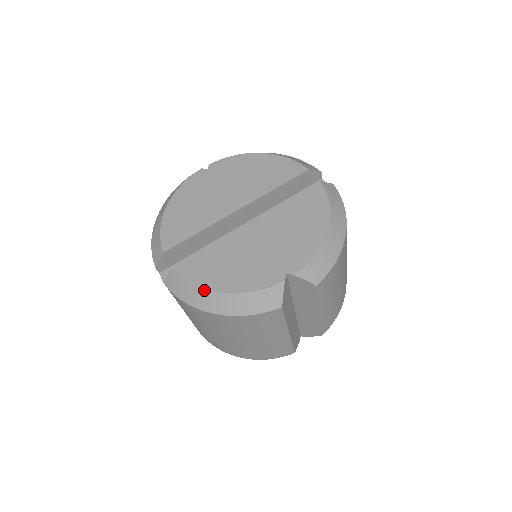
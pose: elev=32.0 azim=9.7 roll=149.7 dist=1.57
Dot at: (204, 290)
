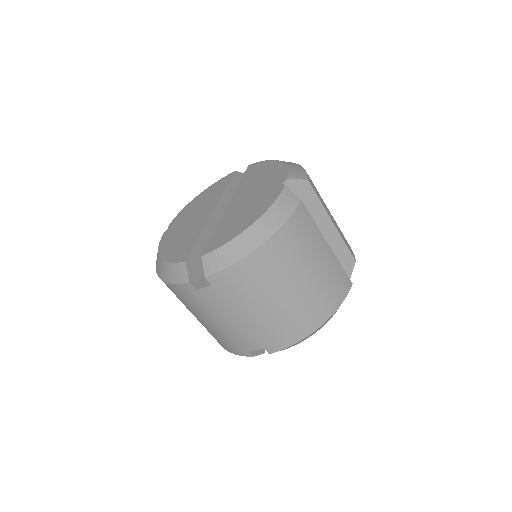
Dot at: (239, 236)
